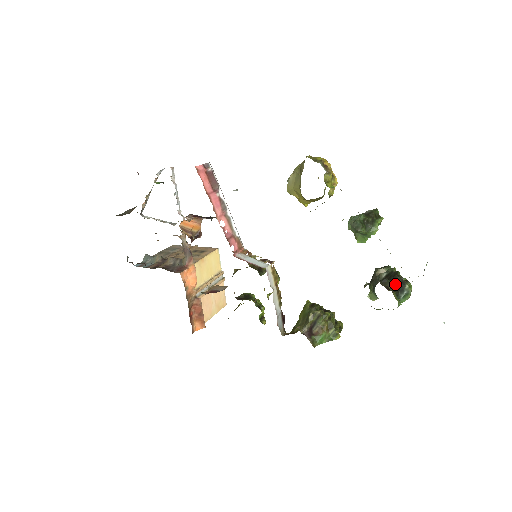
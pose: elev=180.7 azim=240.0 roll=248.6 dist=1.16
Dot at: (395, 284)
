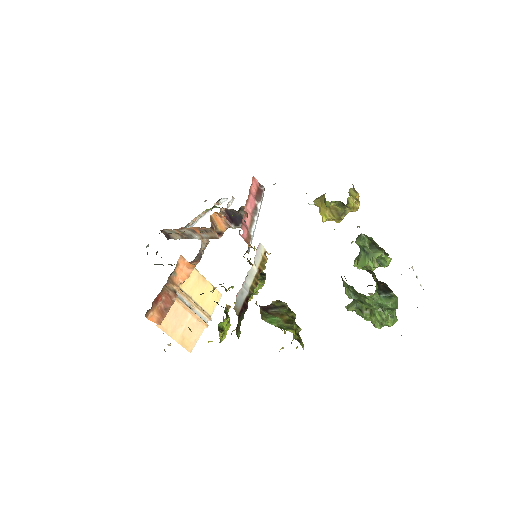
Dot at: (380, 283)
